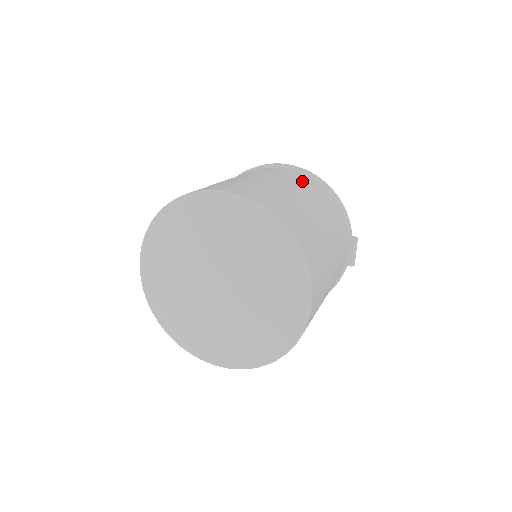
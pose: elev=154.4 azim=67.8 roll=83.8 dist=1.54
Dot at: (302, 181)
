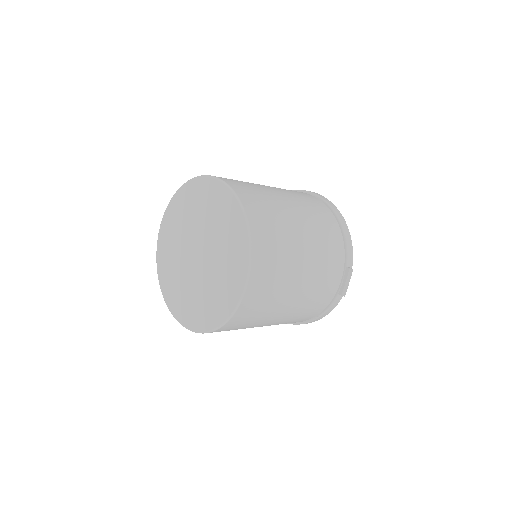
Dot at: (312, 203)
